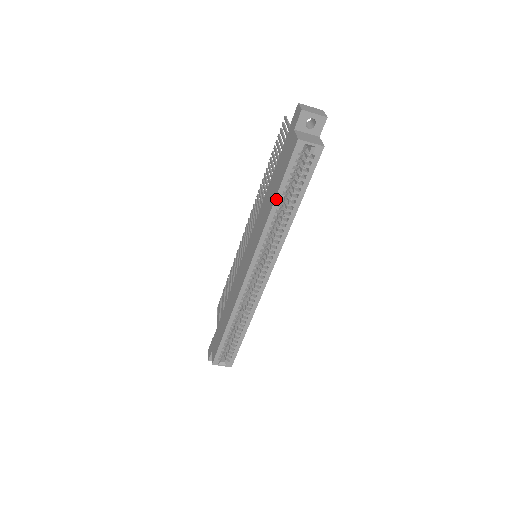
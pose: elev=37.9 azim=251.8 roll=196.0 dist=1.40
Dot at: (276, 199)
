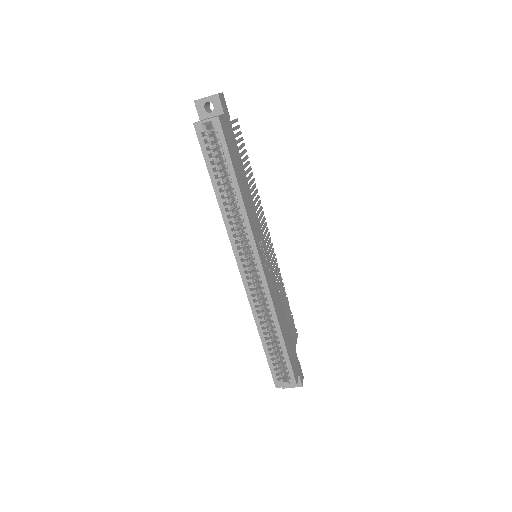
Dot at: (214, 186)
